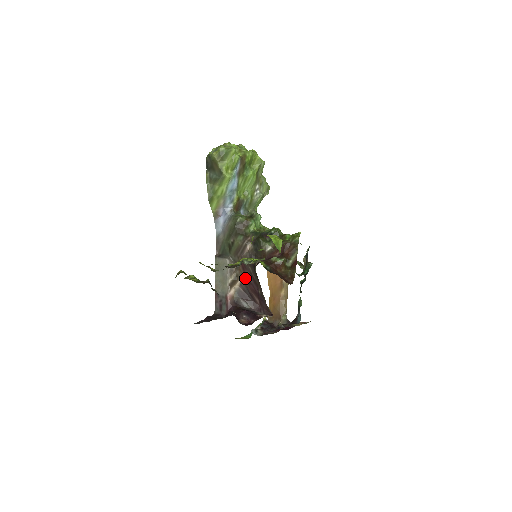
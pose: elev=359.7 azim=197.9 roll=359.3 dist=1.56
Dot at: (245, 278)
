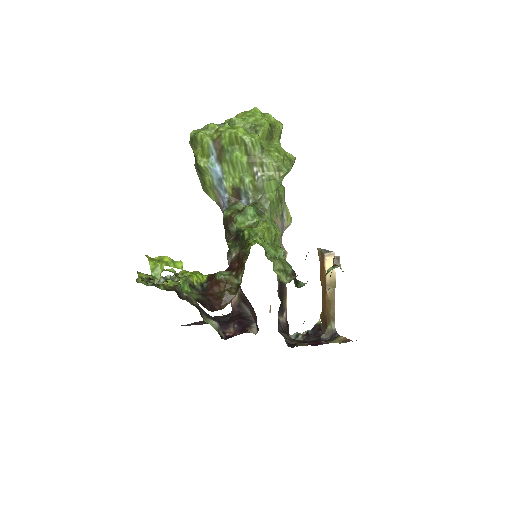
Dot at: occluded
